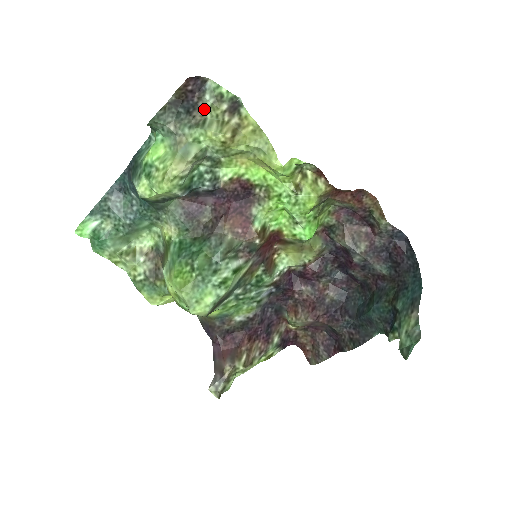
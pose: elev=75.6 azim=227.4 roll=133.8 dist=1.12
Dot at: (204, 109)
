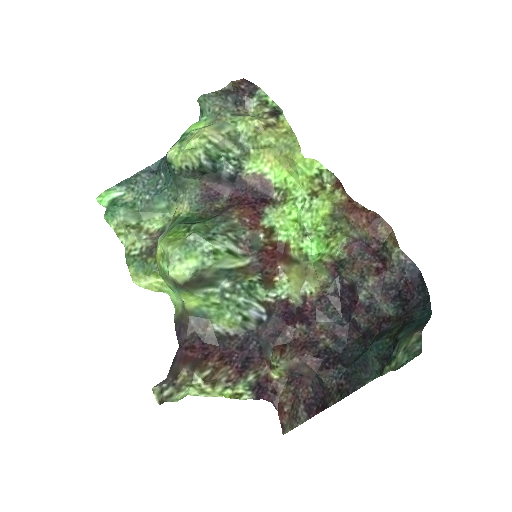
Dot at: (249, 109)
